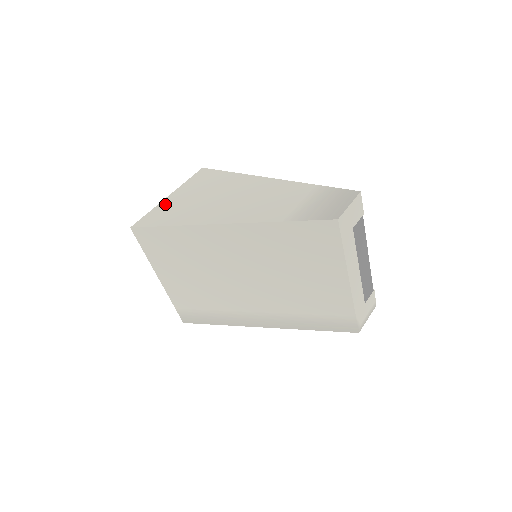
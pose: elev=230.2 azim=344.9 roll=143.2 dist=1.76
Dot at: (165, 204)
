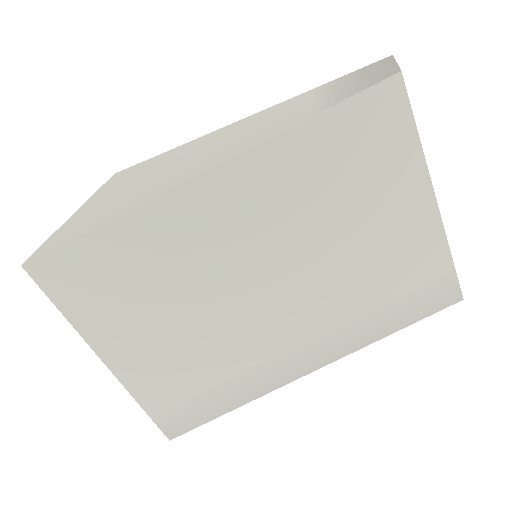
Dot at: (75, 218)
